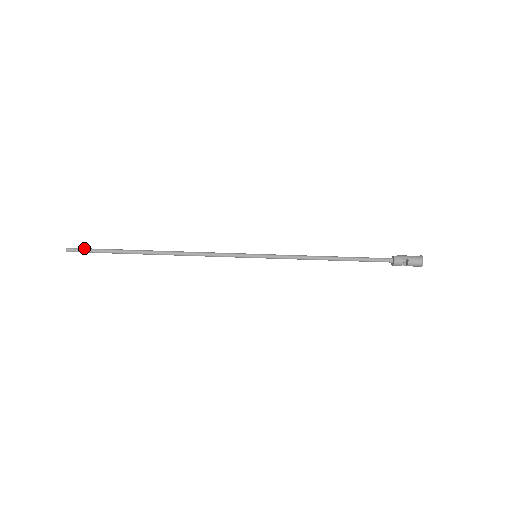
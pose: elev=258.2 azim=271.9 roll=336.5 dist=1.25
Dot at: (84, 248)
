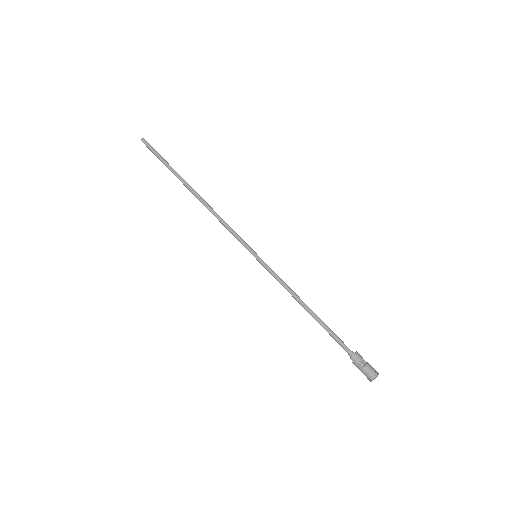
Dot at: (153, 149)
